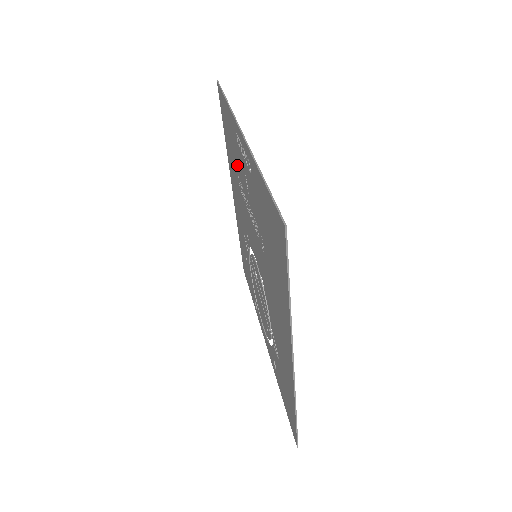
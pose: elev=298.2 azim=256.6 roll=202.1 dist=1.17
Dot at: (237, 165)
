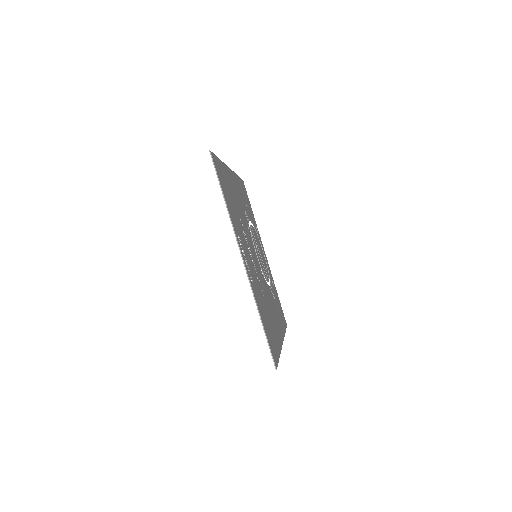
Dot at: (237, 220)
